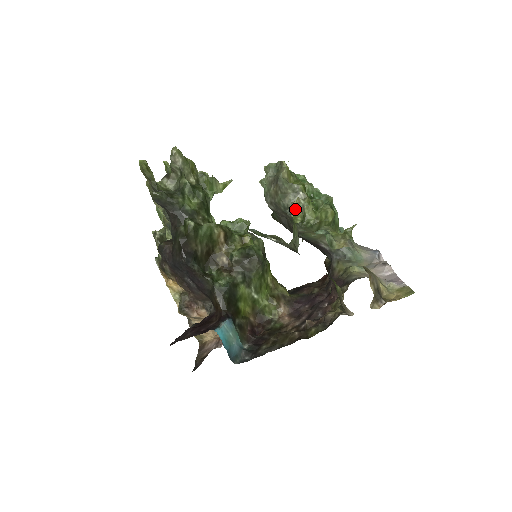
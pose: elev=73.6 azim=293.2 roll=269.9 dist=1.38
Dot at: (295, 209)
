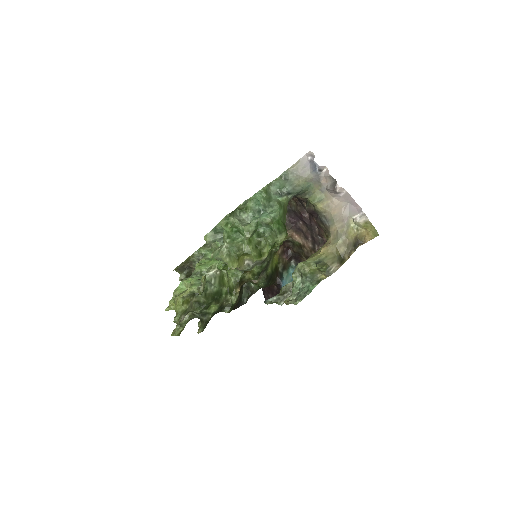
Dot at: (288, 302)
